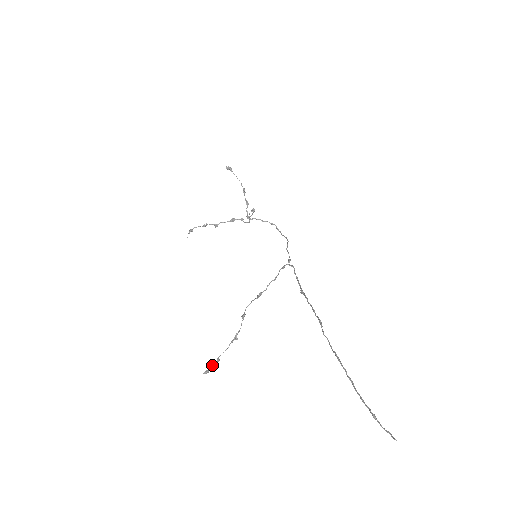
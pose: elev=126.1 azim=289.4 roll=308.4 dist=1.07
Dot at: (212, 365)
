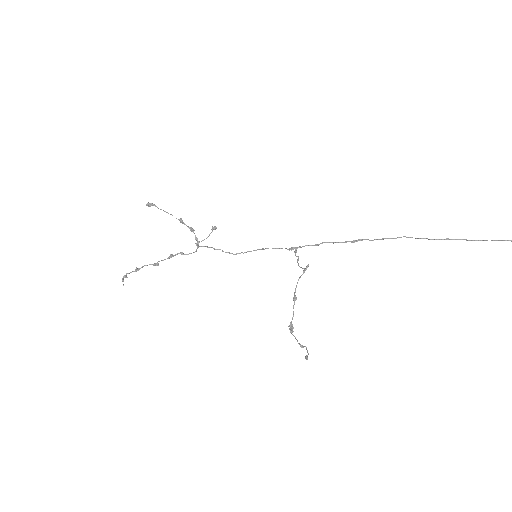
Dot at: occluded
